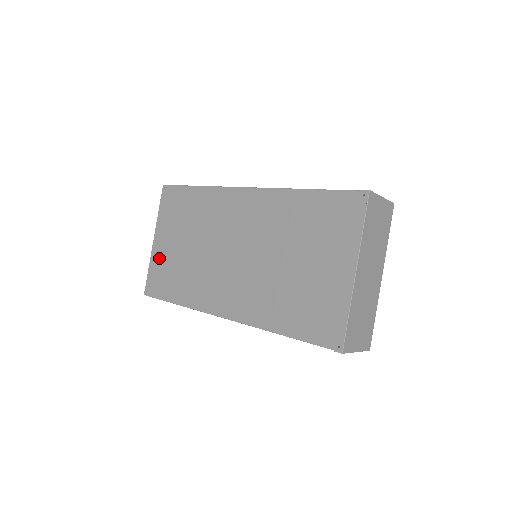
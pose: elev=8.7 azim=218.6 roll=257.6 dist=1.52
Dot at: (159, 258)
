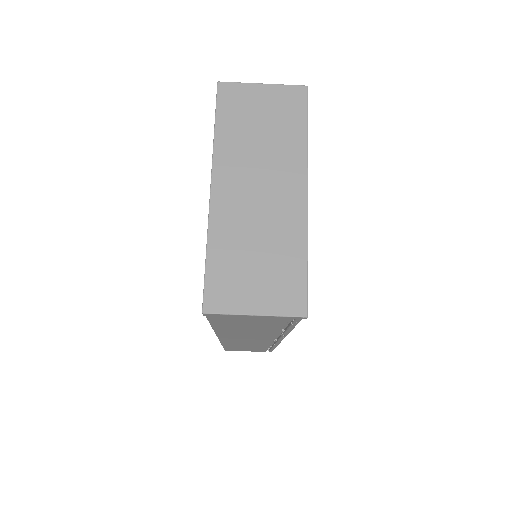
Dot at: occluded
